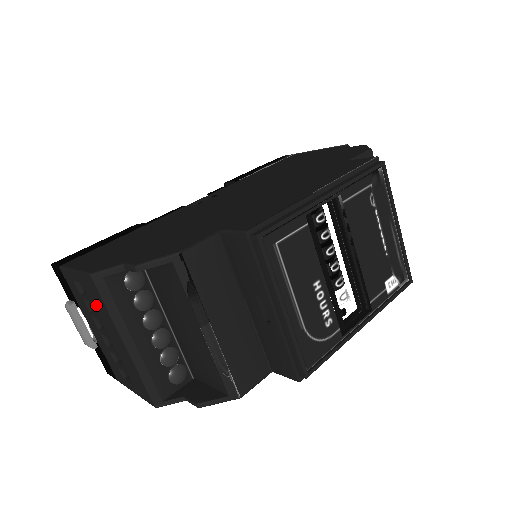
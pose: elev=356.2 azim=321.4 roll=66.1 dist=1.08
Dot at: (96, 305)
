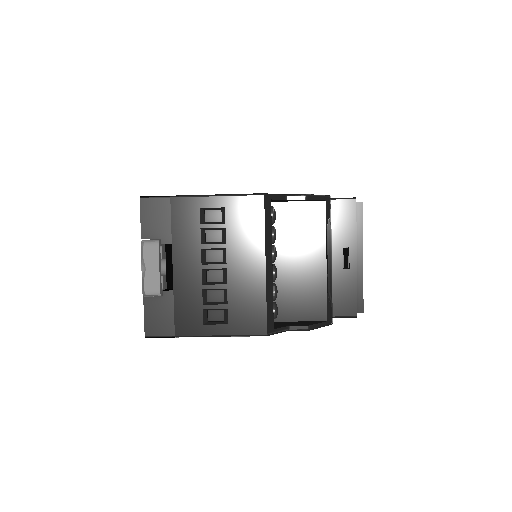
Dot at: (238, 228)
